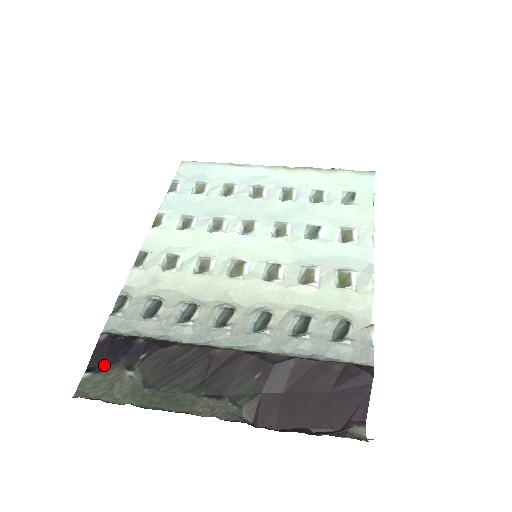
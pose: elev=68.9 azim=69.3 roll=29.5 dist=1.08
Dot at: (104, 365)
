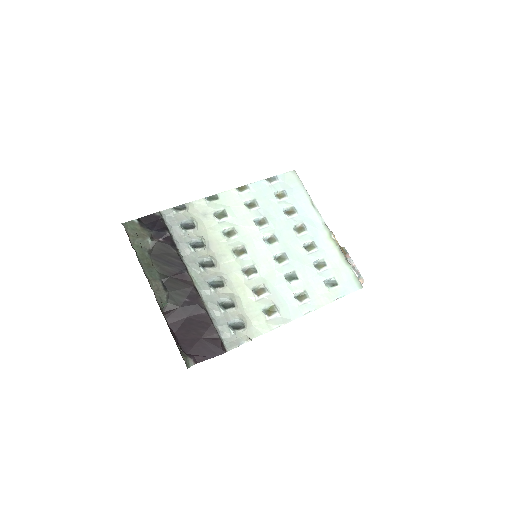
Dot at: (146, 225)
